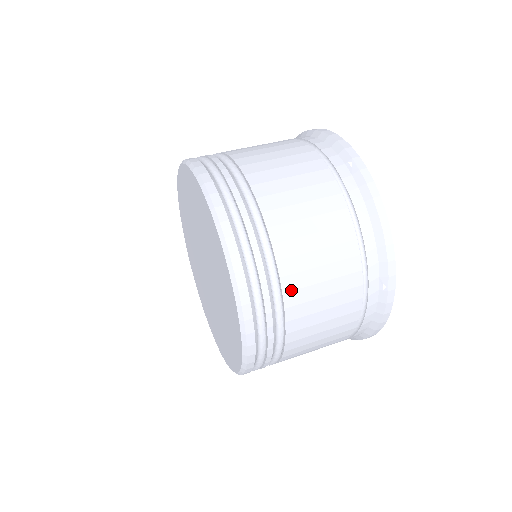
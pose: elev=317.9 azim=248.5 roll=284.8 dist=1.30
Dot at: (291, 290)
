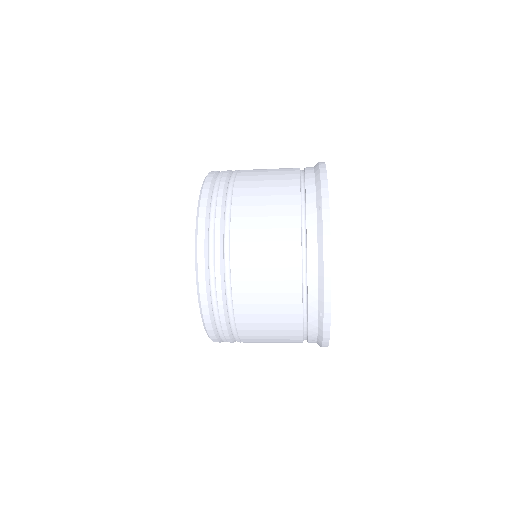
Dot at: (239, 196)
